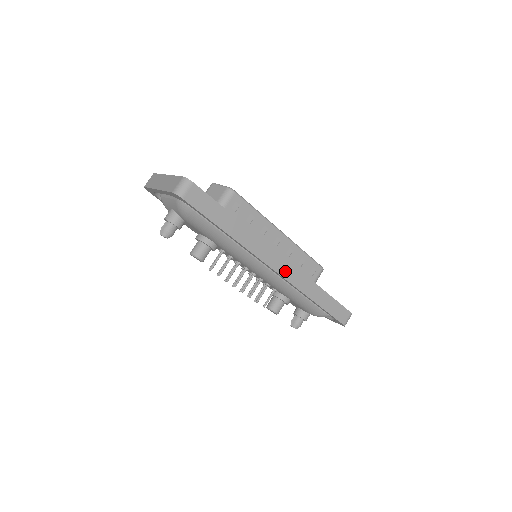
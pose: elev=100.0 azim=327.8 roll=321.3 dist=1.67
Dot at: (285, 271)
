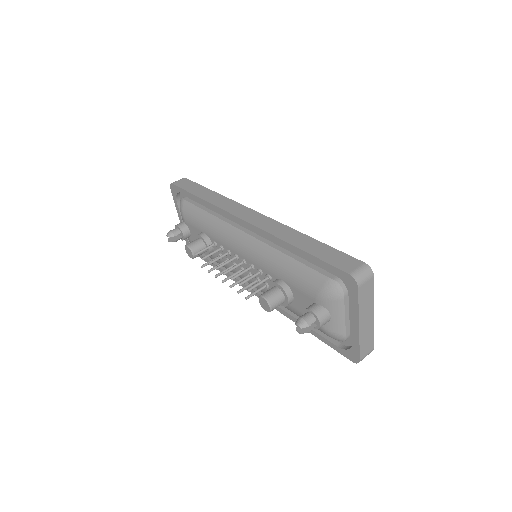
Dot at: (254, 220)
